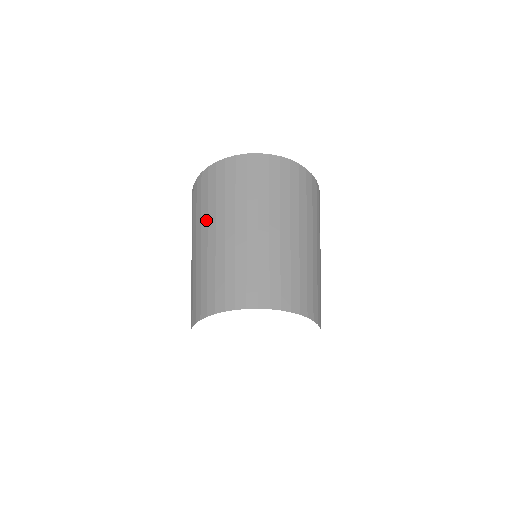
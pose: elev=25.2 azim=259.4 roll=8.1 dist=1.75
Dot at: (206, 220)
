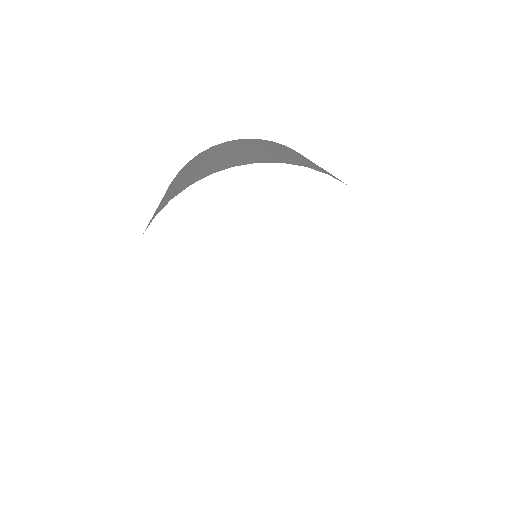
Dot at: (170, 186)
